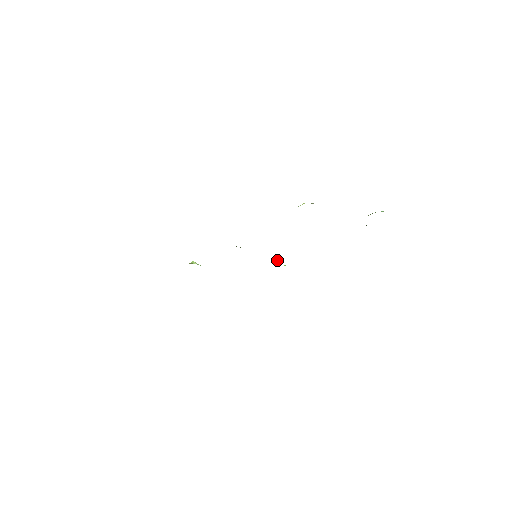
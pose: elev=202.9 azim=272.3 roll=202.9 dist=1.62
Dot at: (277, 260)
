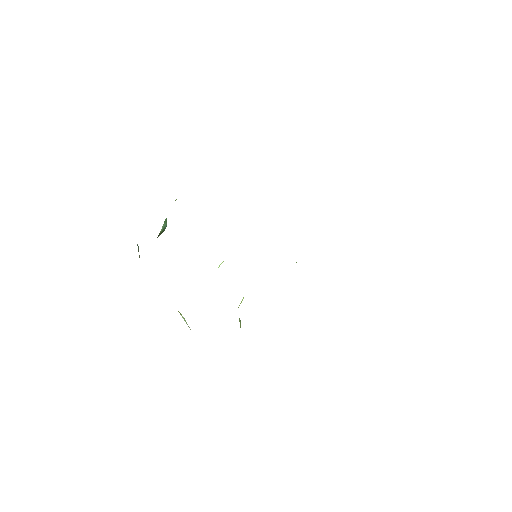
Dot at: occluded
